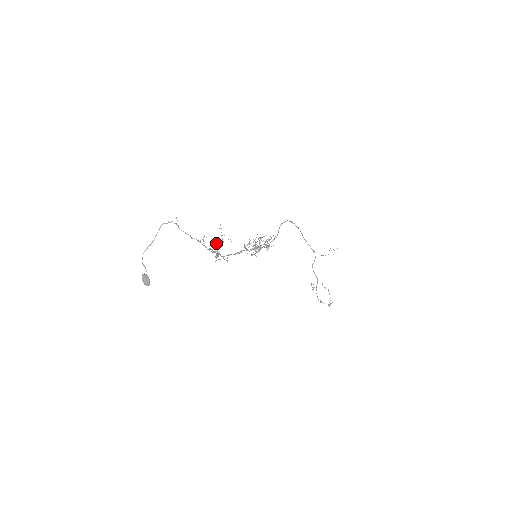
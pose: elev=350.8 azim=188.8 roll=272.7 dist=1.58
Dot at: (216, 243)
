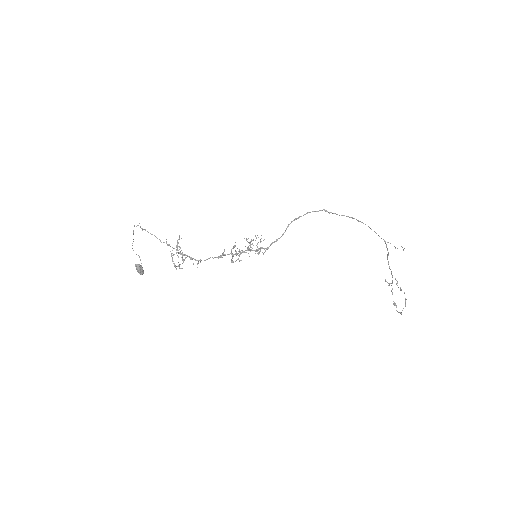
Dot at: occluded
